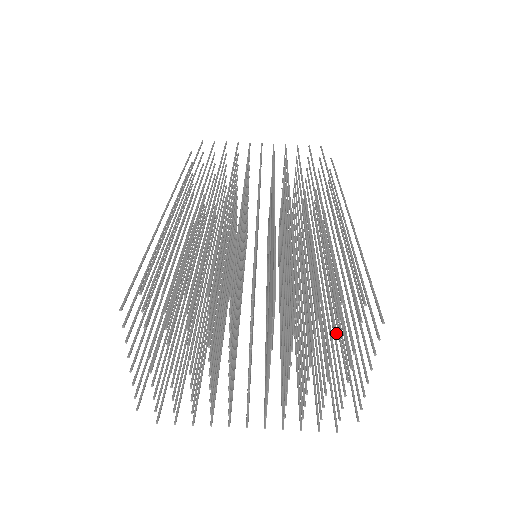
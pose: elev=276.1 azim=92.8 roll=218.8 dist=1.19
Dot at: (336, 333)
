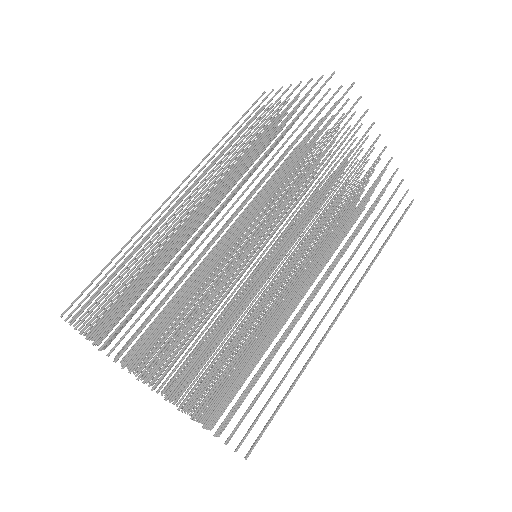
Dot at: occluded
